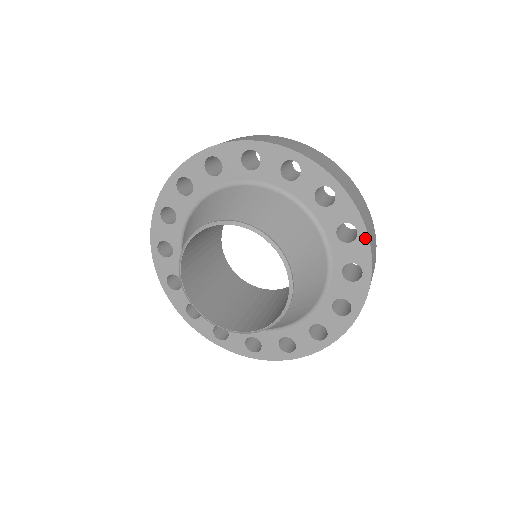
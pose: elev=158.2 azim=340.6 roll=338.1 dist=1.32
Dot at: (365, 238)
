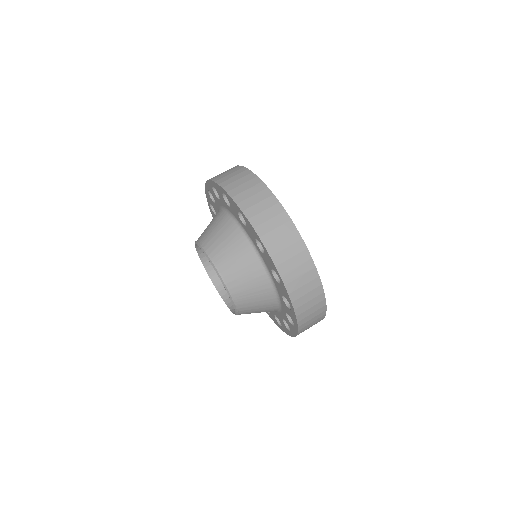
Dot at: (284, 286)
